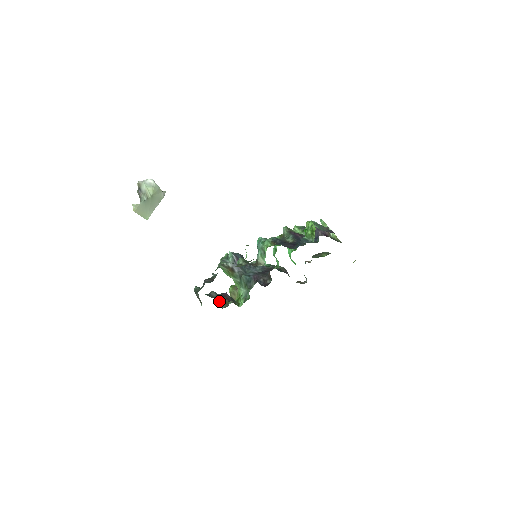
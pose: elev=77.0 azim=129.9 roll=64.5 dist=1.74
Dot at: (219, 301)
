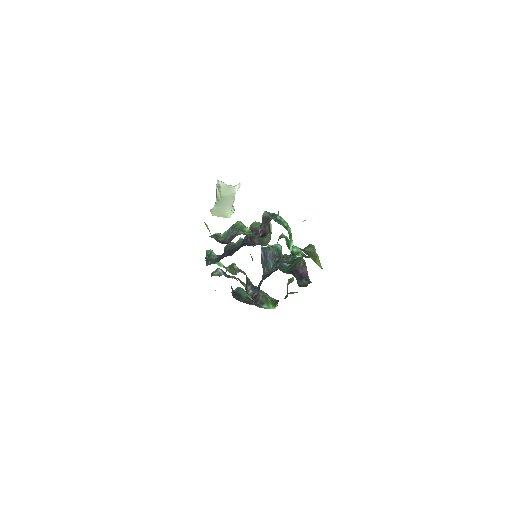
Dot at: occluded
